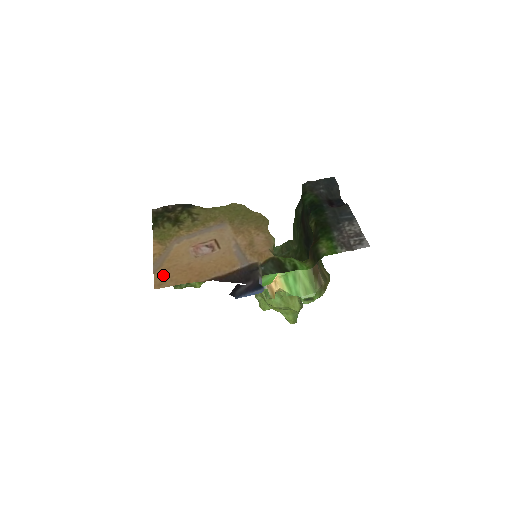
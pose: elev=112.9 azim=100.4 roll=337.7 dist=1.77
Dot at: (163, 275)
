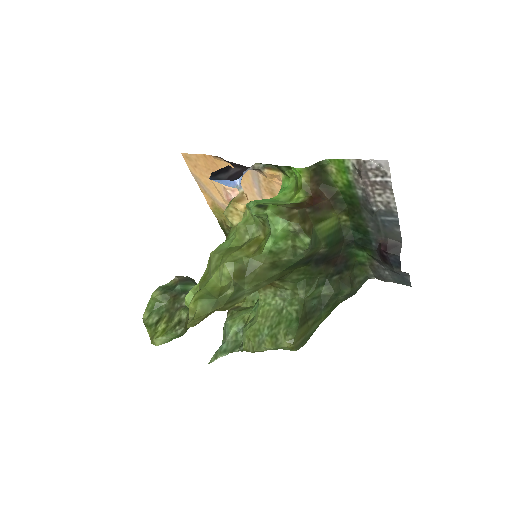
Dot at: (195, 167)
